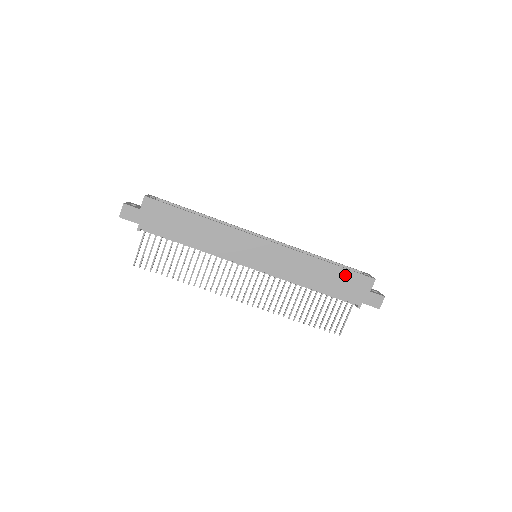
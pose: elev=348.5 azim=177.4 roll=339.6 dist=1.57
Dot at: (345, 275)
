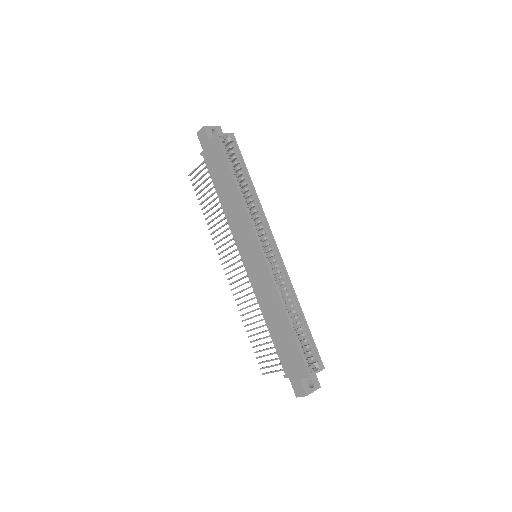
Dot at: (293, 345)
